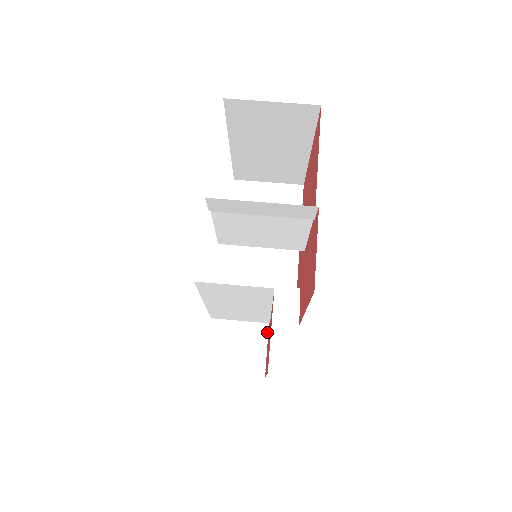
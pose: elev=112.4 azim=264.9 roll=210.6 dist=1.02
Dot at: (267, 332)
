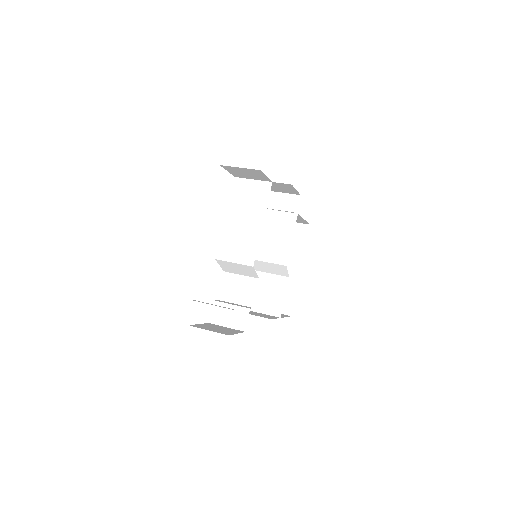
Dot at: occluded
